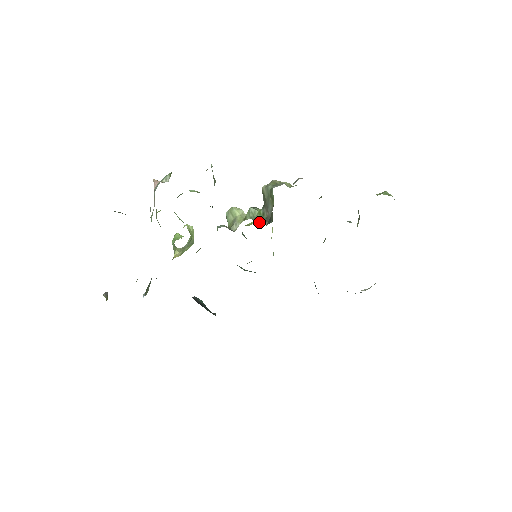
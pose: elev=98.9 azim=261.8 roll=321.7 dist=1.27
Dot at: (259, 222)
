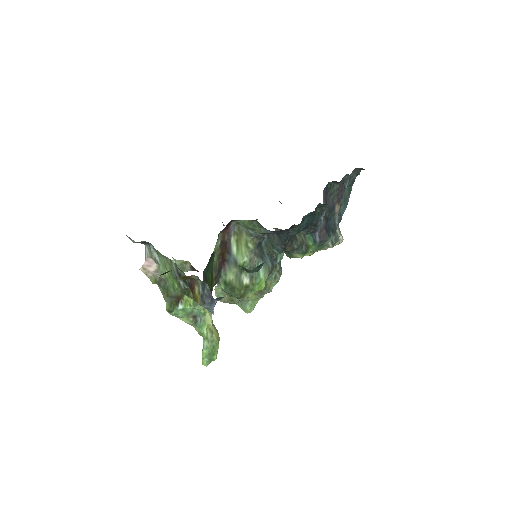
Dot at: occluded
